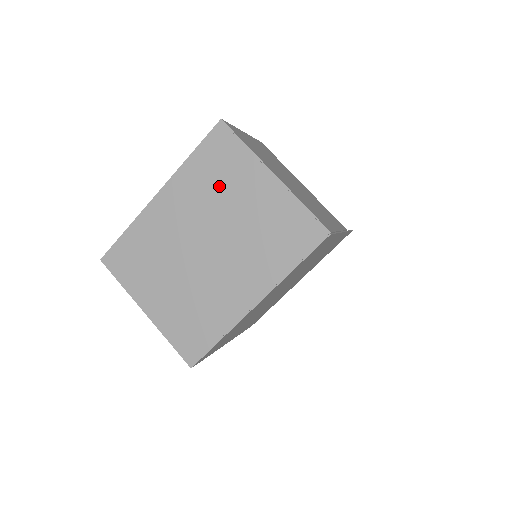
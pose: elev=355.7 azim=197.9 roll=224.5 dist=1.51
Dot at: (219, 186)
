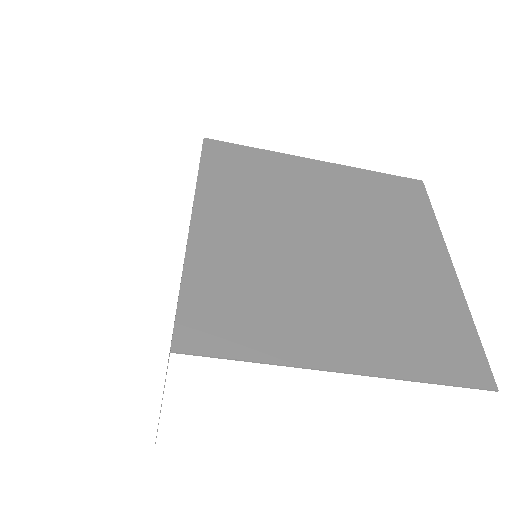
Dot at: occluded
